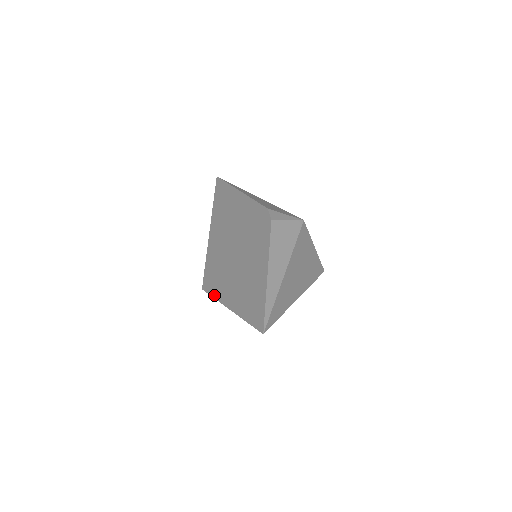
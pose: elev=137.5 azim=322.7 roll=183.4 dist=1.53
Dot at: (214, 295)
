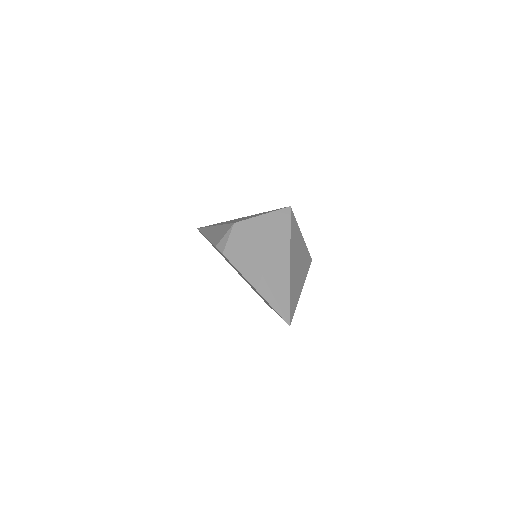
Dot at: occluded
